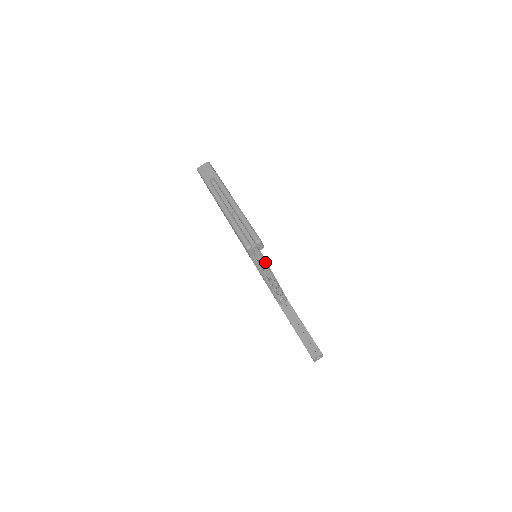
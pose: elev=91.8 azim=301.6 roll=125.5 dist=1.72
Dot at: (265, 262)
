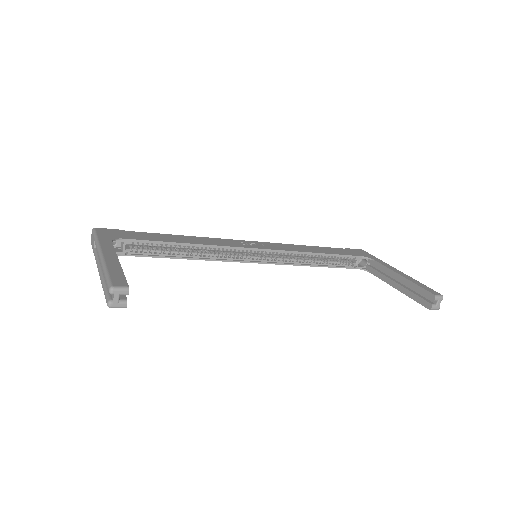
Dot at: (278, 251)
